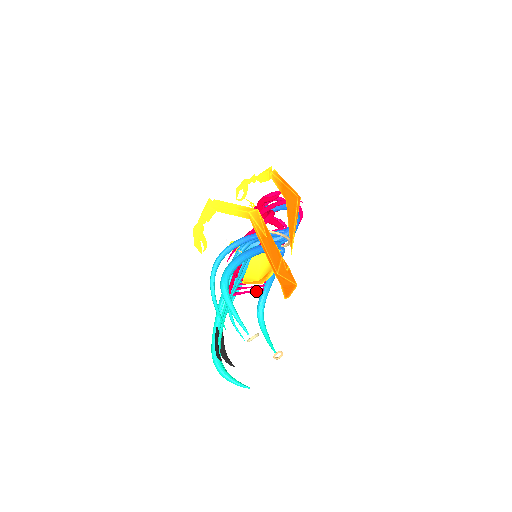
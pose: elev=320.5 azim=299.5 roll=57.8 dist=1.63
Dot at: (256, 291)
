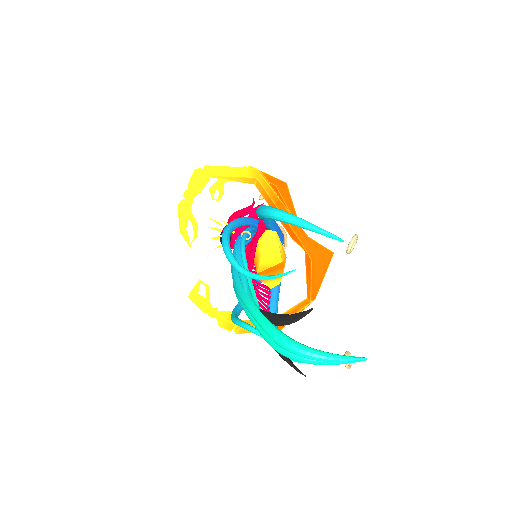
Dot at: (265, 310)
